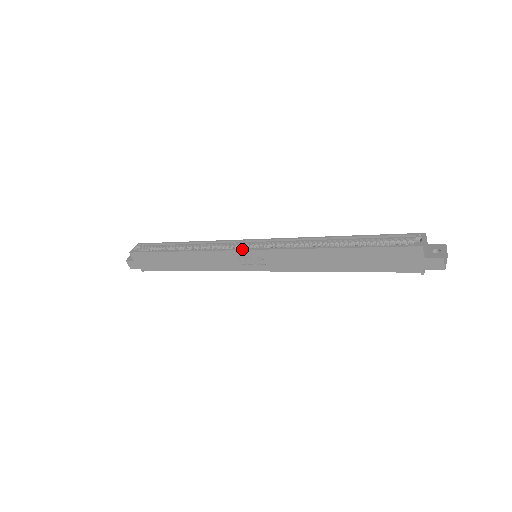
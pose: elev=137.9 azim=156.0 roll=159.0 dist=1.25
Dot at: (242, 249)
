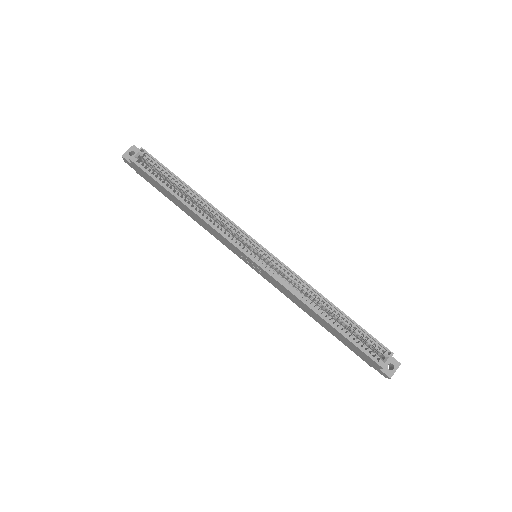
Dot at: (247, 254)
